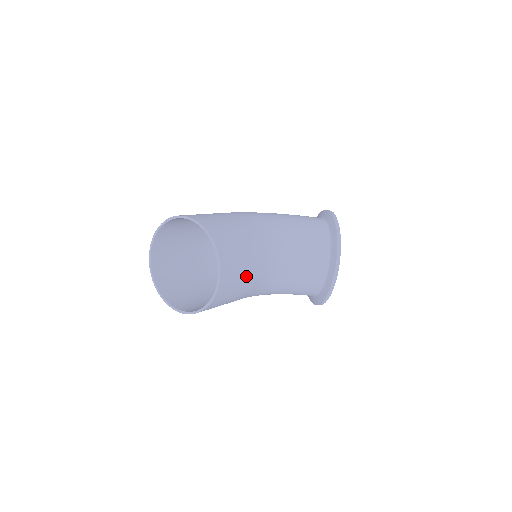
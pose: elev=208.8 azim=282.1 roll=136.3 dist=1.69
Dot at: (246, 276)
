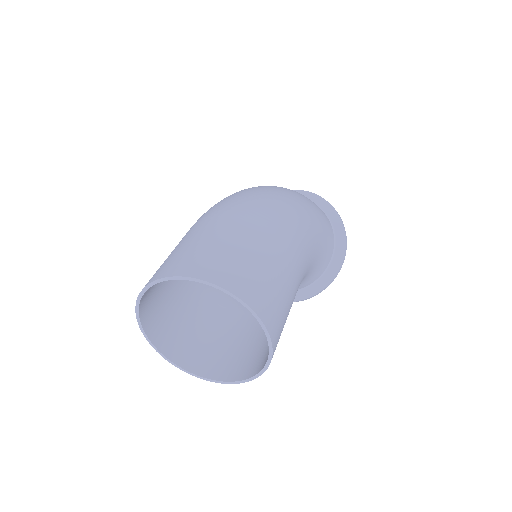
Dot at: (238, 341)
